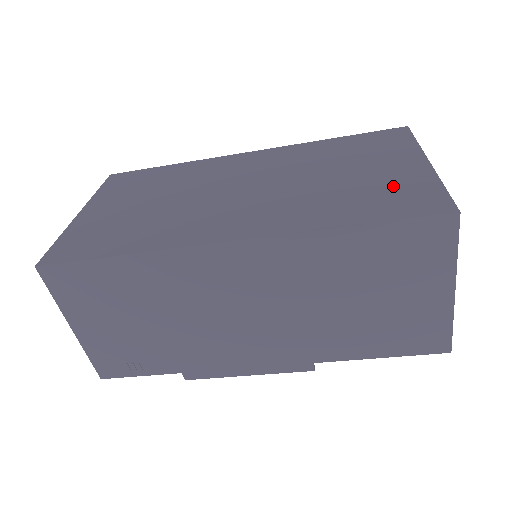
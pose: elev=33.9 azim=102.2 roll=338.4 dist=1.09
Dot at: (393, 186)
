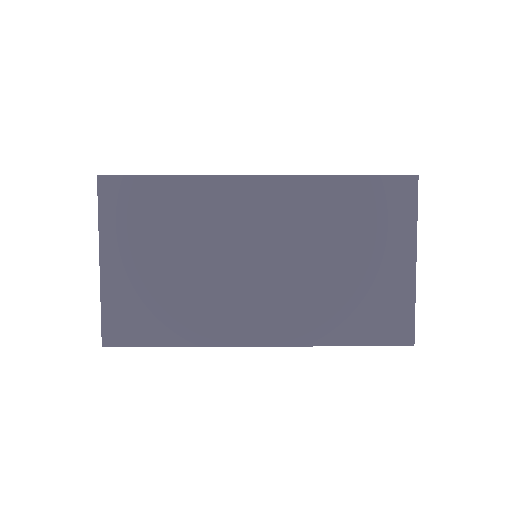
Dot at: (381, 298)
